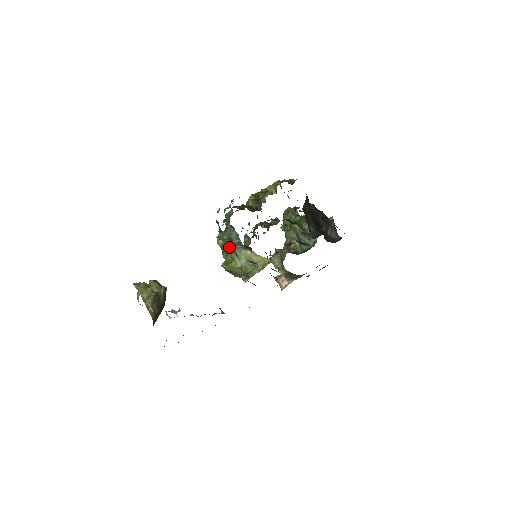
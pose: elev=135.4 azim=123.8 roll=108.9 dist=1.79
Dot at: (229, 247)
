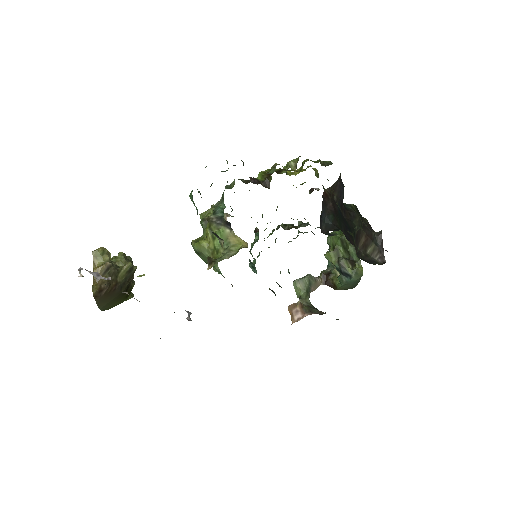
Dot at: (208, 221)
